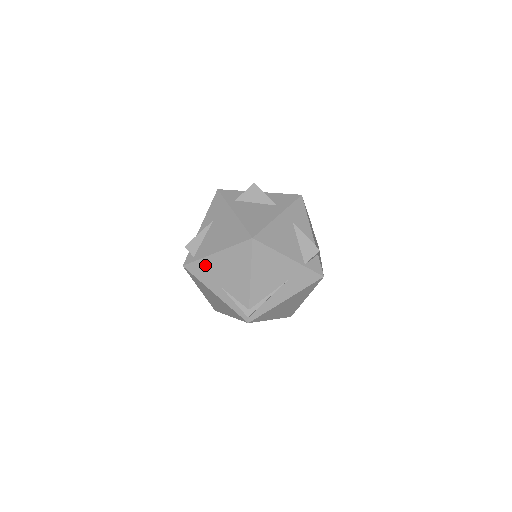
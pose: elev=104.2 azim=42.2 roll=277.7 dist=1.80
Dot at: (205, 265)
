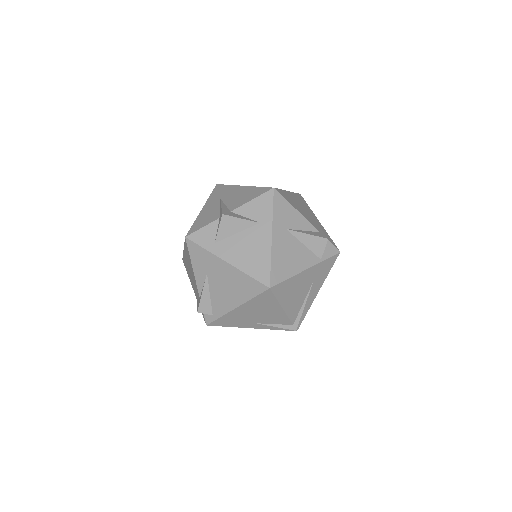
Dot at: (230, 318)
